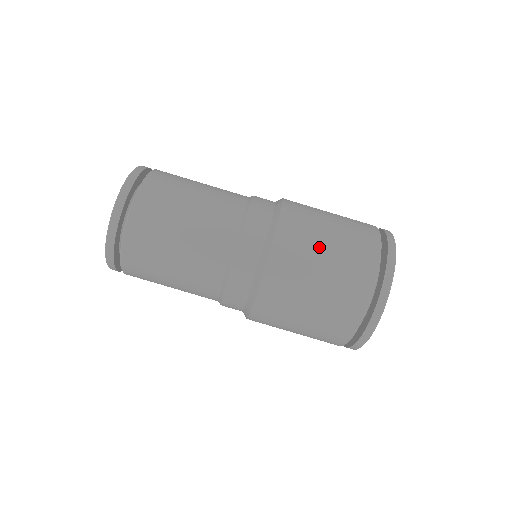
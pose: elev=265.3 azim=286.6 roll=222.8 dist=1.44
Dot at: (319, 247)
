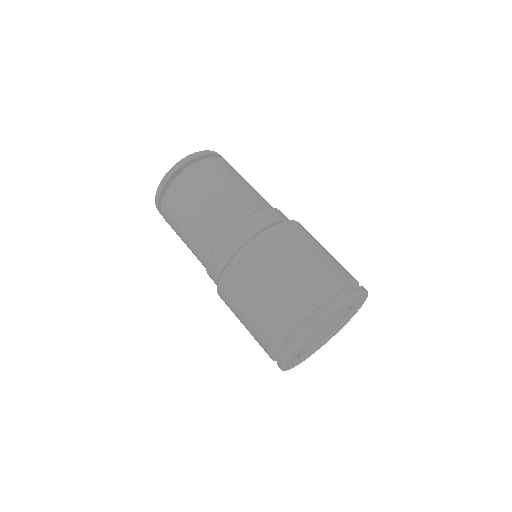
Dot at: (302, 250)
